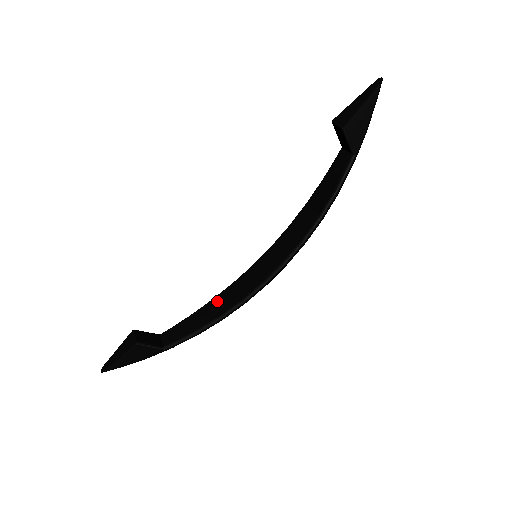
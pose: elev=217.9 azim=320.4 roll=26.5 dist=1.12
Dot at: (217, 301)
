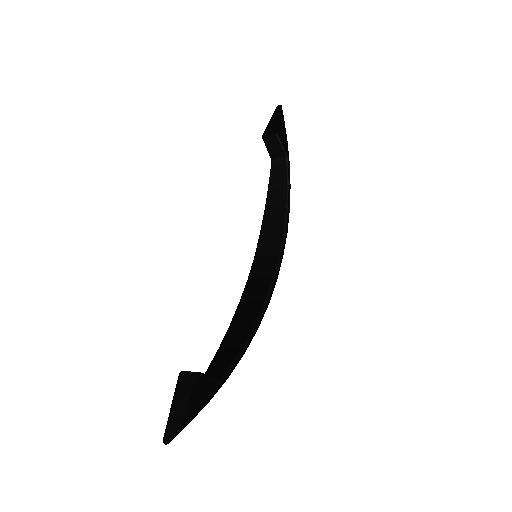
Dot at: (238, 319)
